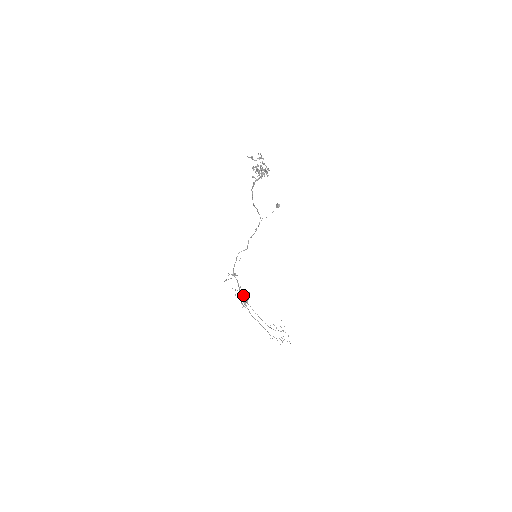
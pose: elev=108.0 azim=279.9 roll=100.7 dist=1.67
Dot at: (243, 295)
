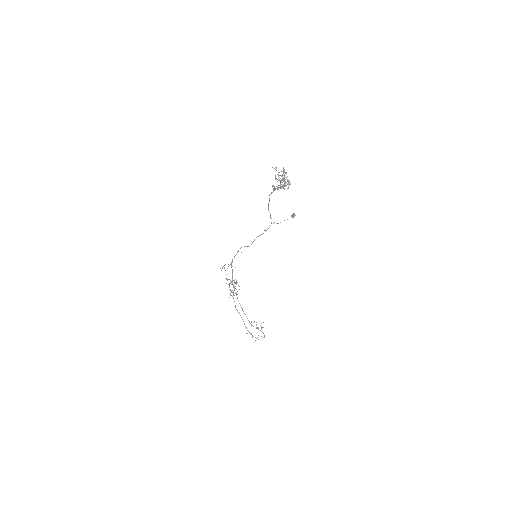
Dot at: (234, 286)
